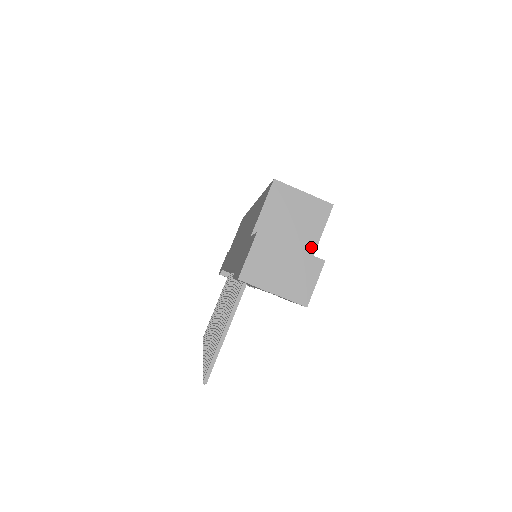
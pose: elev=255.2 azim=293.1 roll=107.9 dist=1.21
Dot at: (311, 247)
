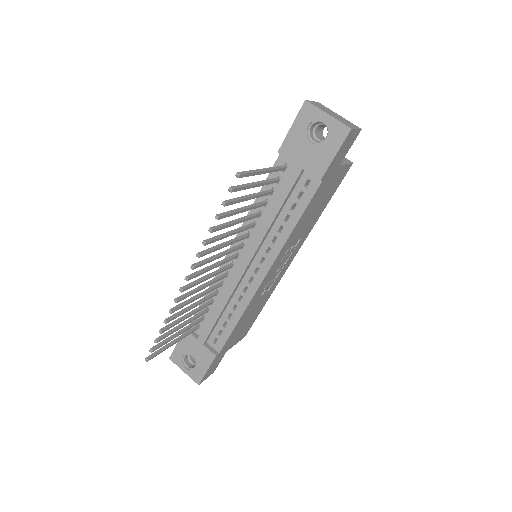
Dot at: occluded
